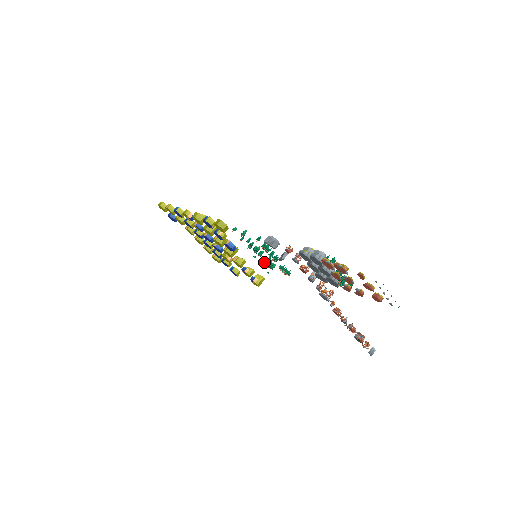
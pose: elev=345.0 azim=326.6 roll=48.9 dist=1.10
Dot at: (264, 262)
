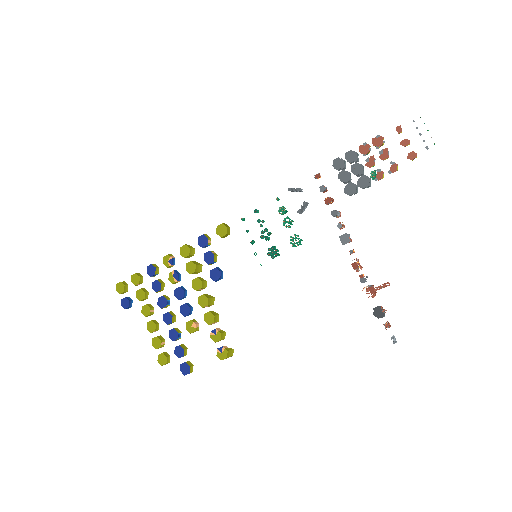
Dot at: (269, 249)
